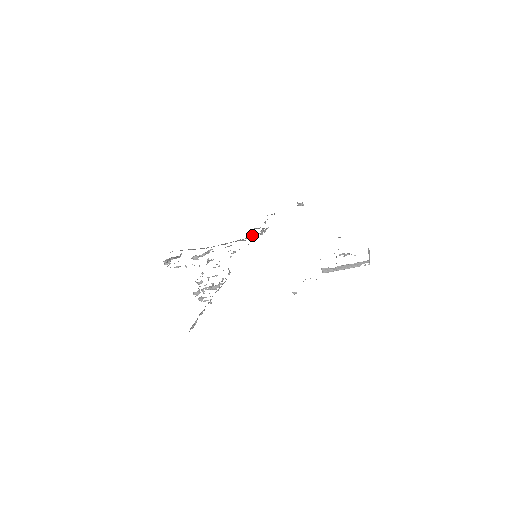
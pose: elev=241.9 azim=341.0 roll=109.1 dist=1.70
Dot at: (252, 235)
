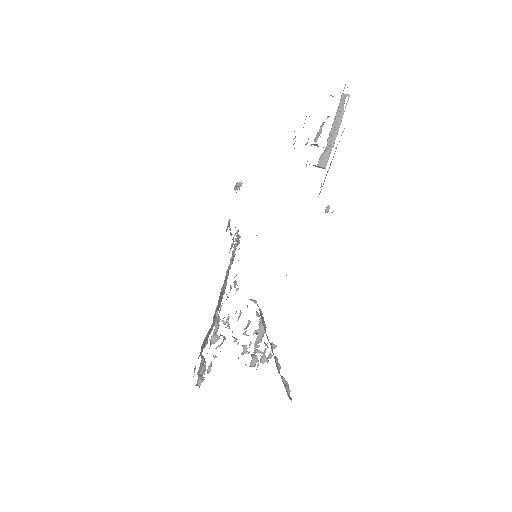
Dot at: (232, 253)
